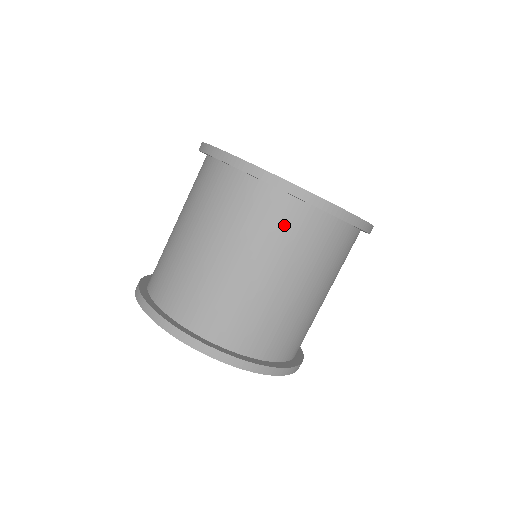
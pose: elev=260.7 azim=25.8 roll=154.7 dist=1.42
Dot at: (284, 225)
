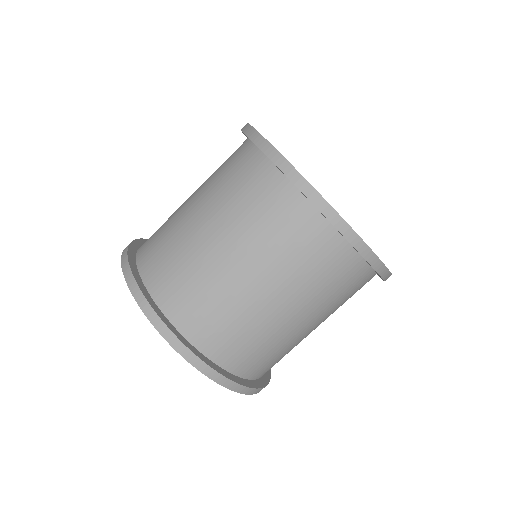
Dot at: (344, 283)
